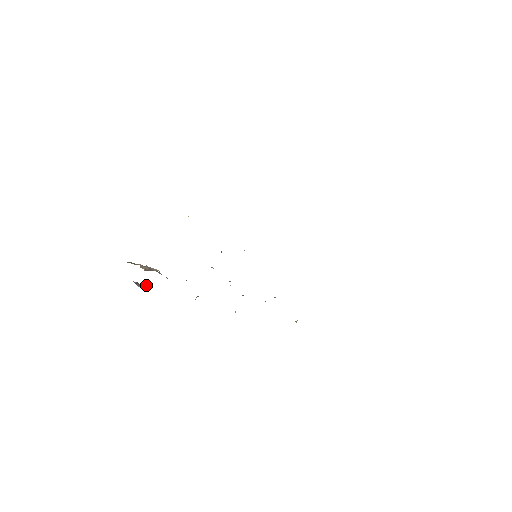
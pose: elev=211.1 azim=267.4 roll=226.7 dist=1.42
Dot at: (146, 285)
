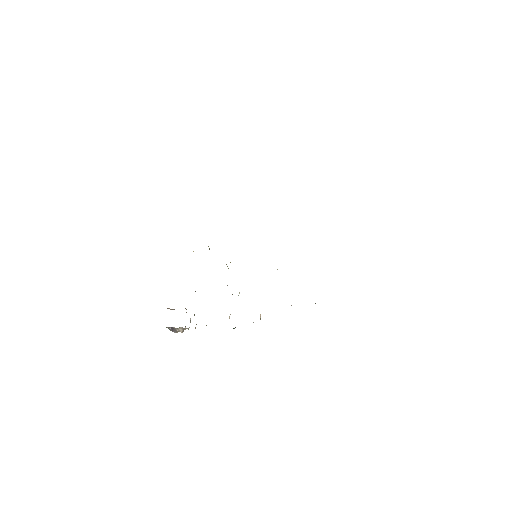
Dot at: occluded
